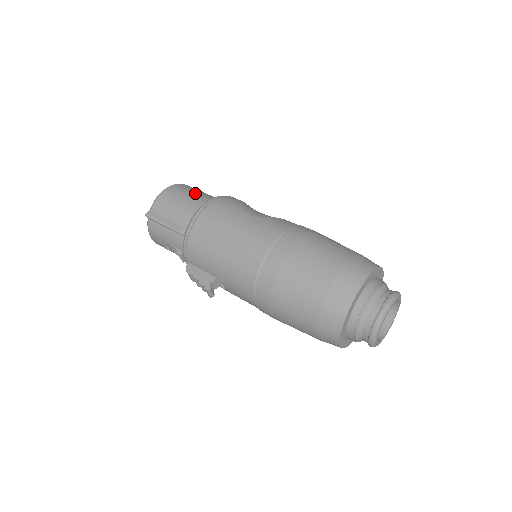
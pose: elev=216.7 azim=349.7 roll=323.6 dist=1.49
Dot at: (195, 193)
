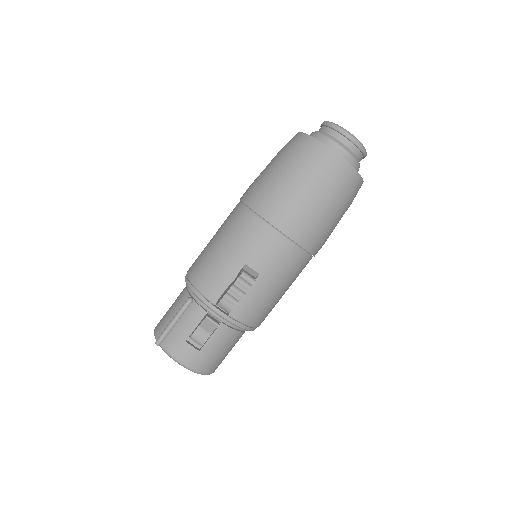
Dot at: occluded
